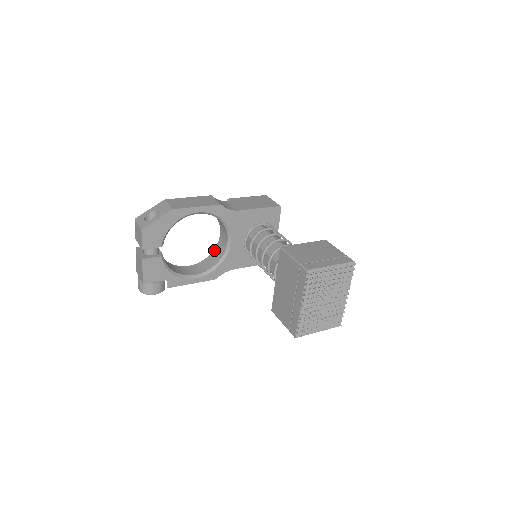
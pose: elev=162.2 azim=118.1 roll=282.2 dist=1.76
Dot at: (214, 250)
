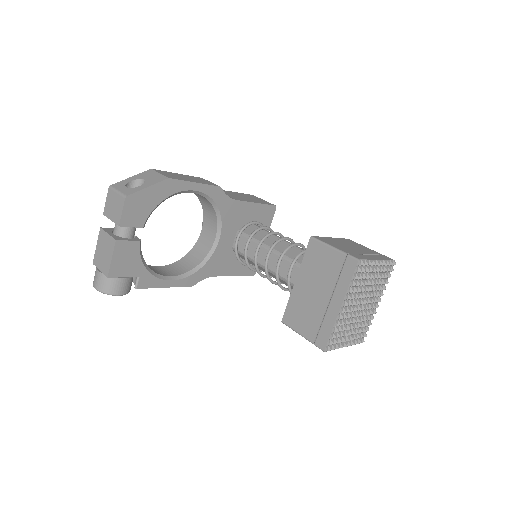
Dot at: (191, 250)
